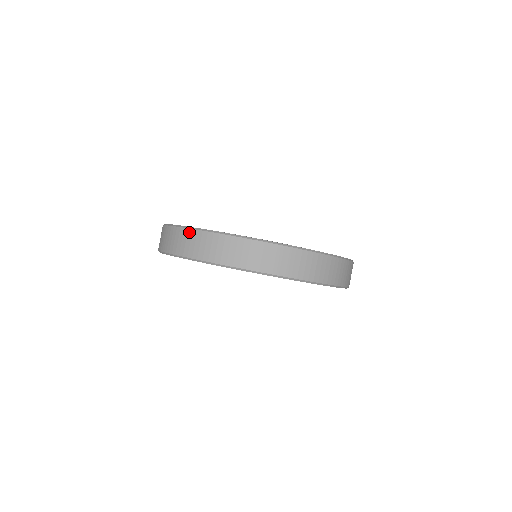
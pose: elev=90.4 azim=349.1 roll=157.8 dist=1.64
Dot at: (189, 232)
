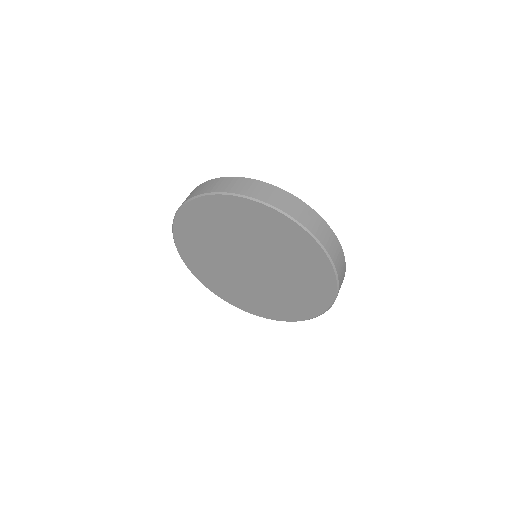
Dot at: occluded
